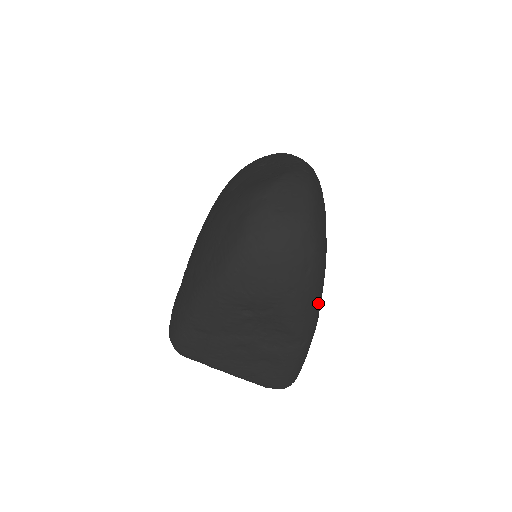
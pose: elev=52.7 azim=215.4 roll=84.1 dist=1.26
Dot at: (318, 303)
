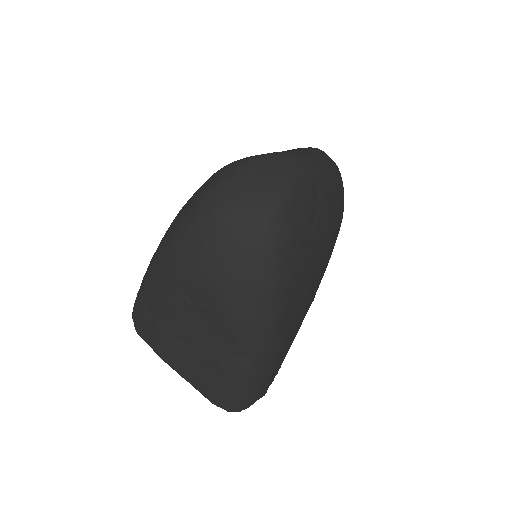
Dot at: (274, 316)
